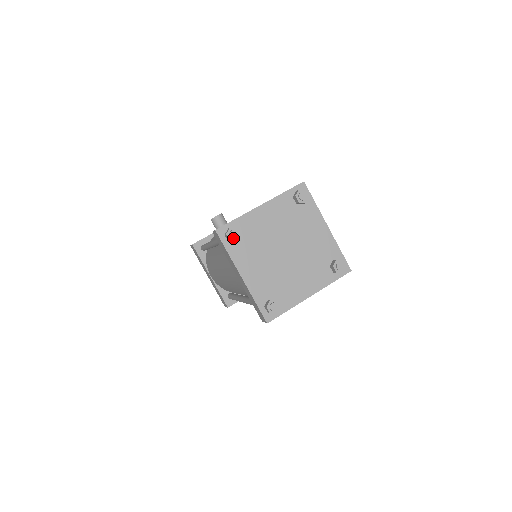
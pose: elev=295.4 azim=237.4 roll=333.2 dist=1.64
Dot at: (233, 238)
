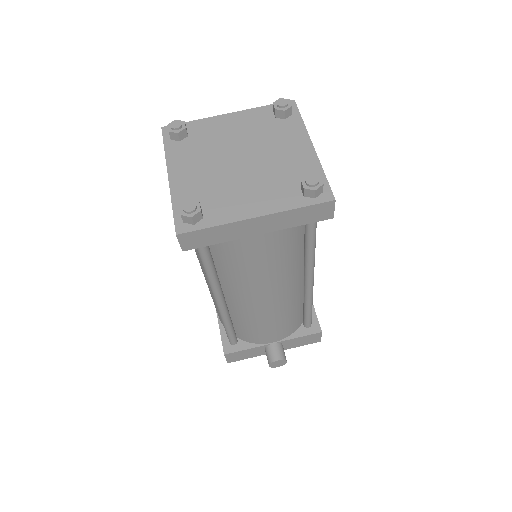
Dot at: (173, 128)
